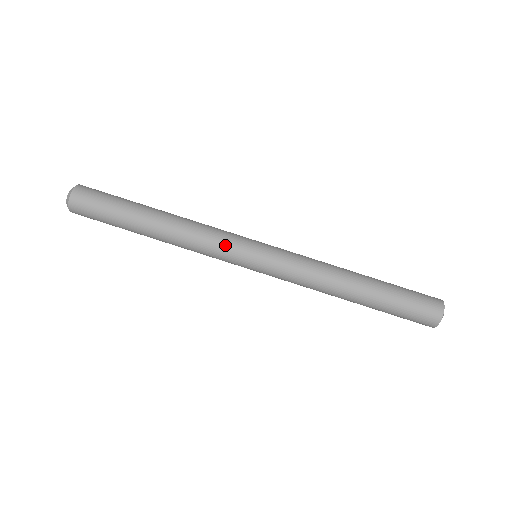
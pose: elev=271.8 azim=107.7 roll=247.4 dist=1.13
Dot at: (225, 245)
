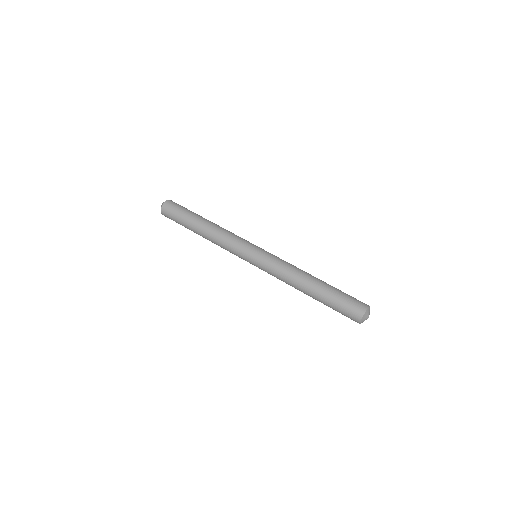
Dot at: (242, 239)
